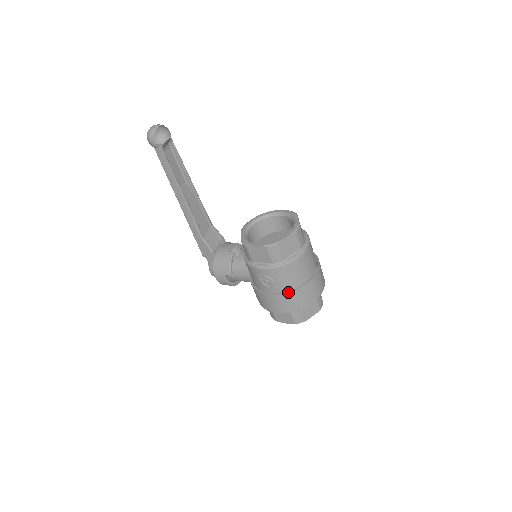
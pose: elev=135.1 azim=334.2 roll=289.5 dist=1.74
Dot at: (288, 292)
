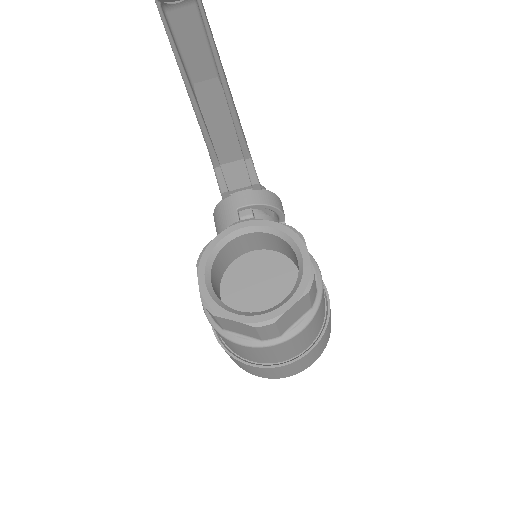
Dot at: (224, 348)
